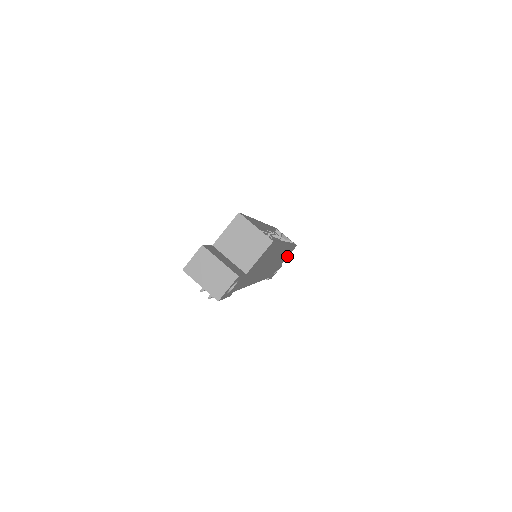
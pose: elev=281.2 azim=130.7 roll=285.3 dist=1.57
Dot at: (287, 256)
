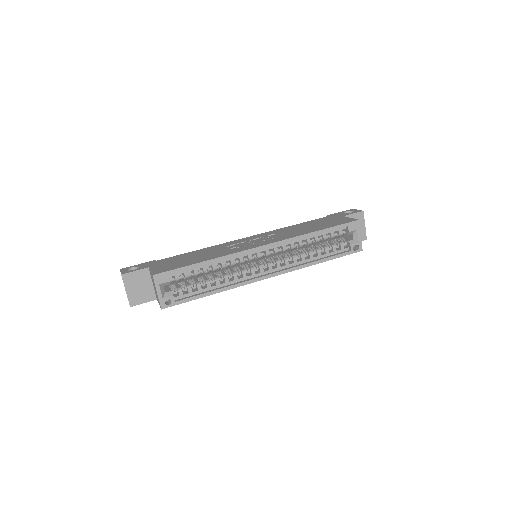
Dot at: occluded
